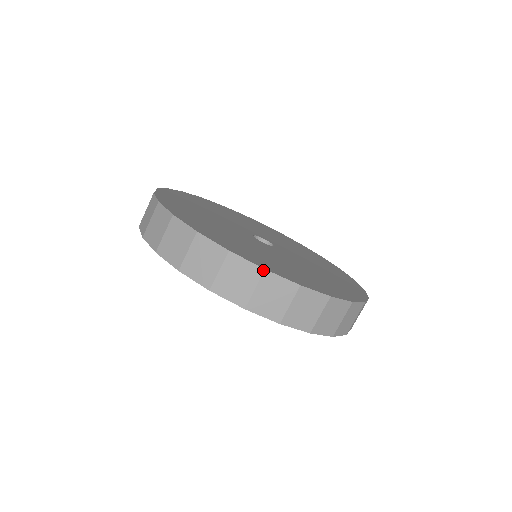
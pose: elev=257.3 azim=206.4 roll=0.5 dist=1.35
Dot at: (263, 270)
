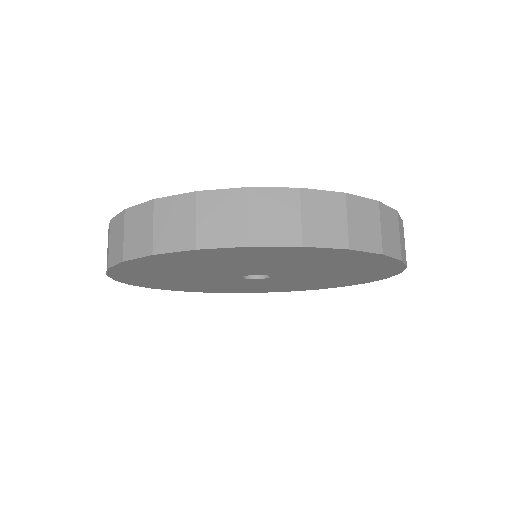
Dot at: (344, 195)
